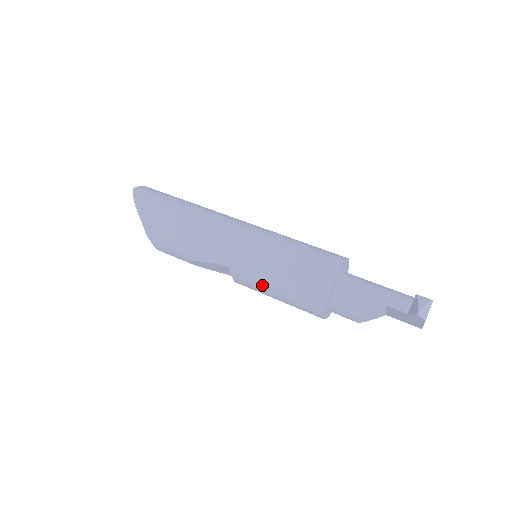
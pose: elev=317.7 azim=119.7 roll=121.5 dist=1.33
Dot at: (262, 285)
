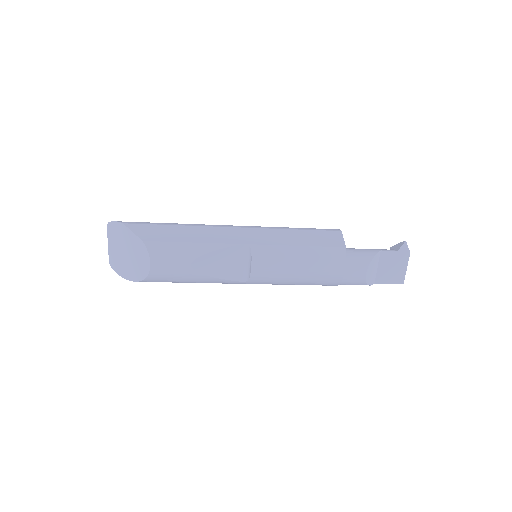
Dot at: (285, 250)
